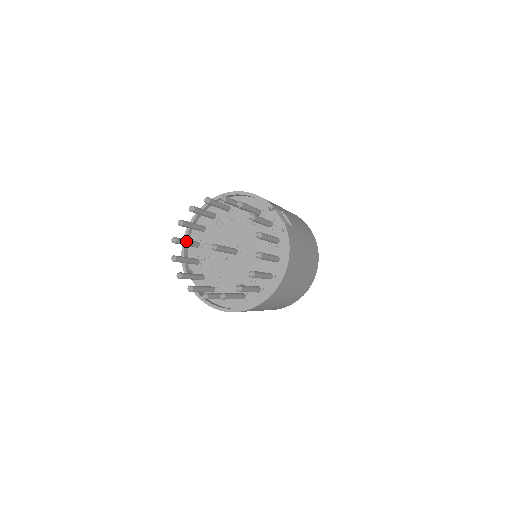
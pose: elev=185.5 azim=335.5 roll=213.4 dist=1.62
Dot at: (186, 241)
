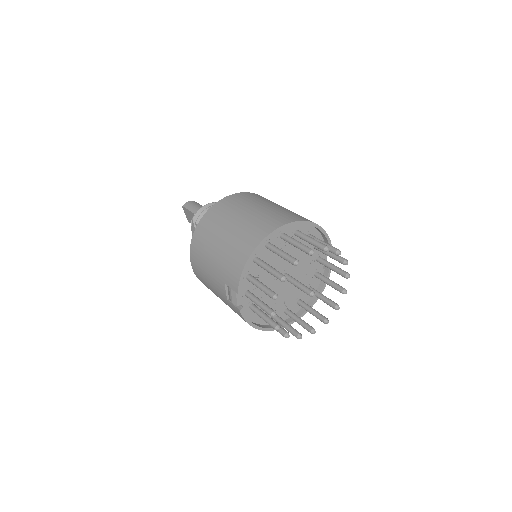
Dot at: occluded
